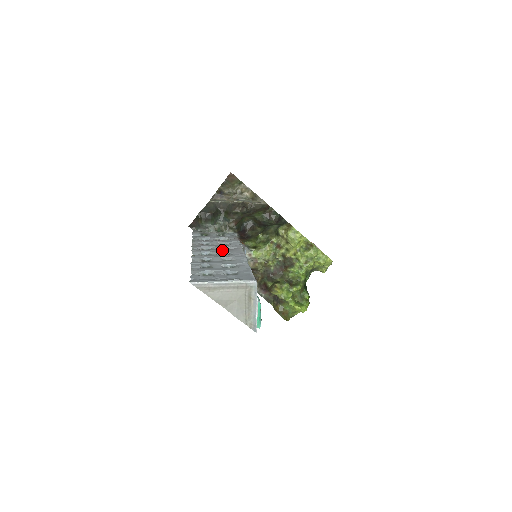
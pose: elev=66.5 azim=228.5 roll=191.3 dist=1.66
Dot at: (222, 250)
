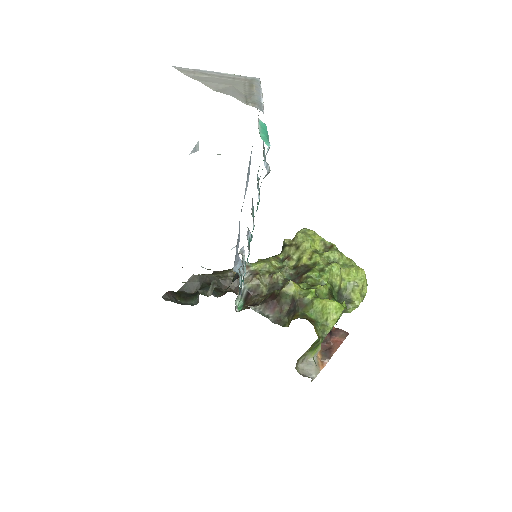
Dot at: occluded
